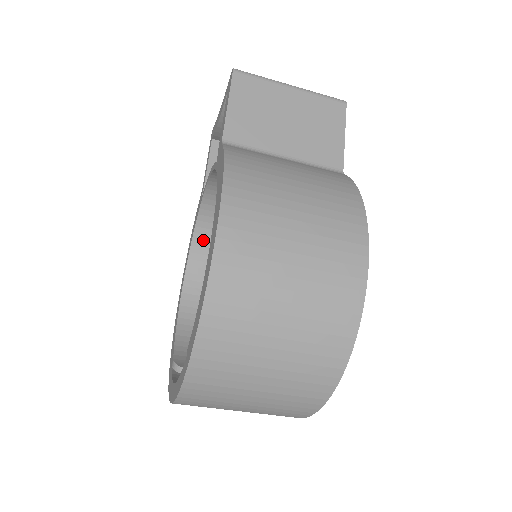
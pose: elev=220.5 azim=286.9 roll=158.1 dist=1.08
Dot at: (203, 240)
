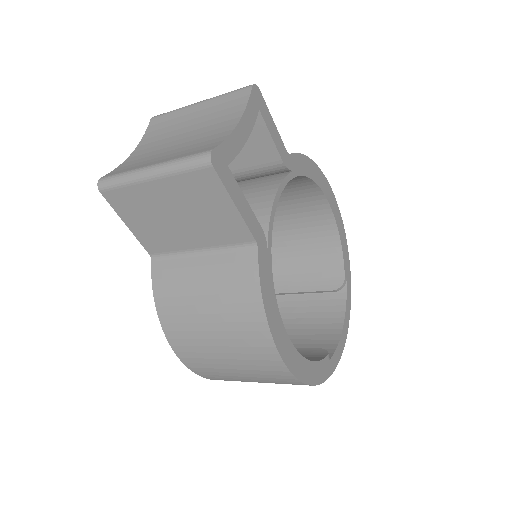
Dot at: occluded
